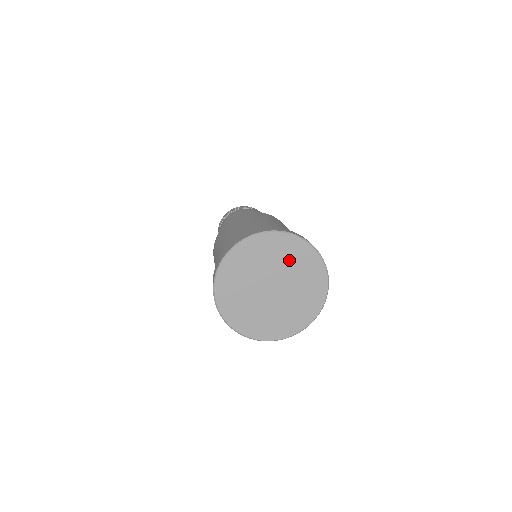
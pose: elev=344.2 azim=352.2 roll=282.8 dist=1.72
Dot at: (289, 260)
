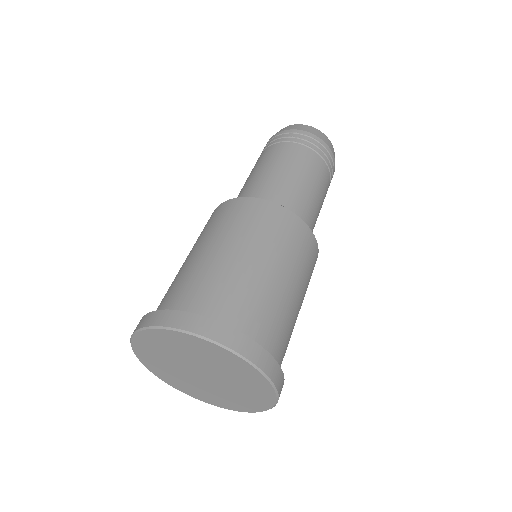
Dot at: (185, 350)
